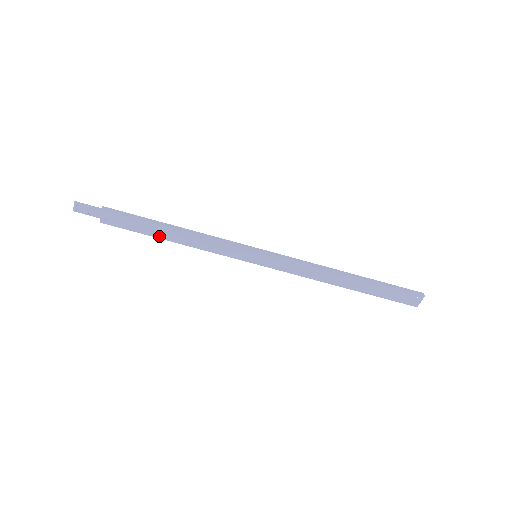
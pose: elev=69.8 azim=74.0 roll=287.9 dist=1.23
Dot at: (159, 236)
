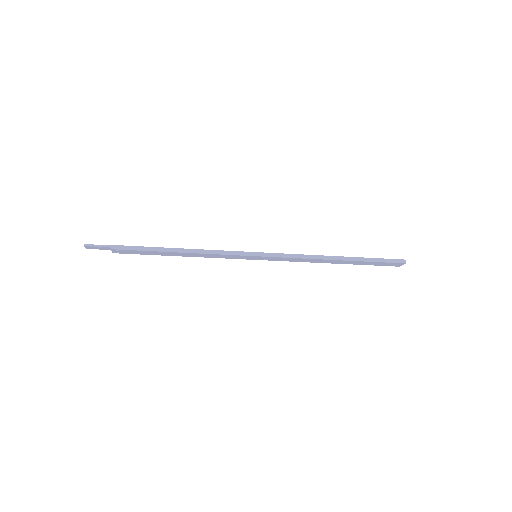
Dot at: (168, 255)
